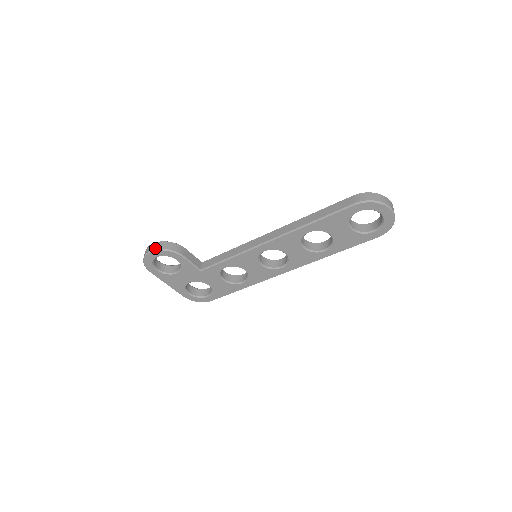
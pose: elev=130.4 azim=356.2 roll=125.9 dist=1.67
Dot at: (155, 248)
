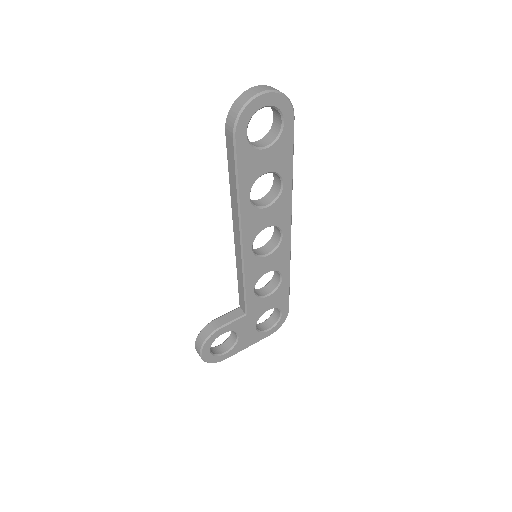
Dot at: (199, 350)
